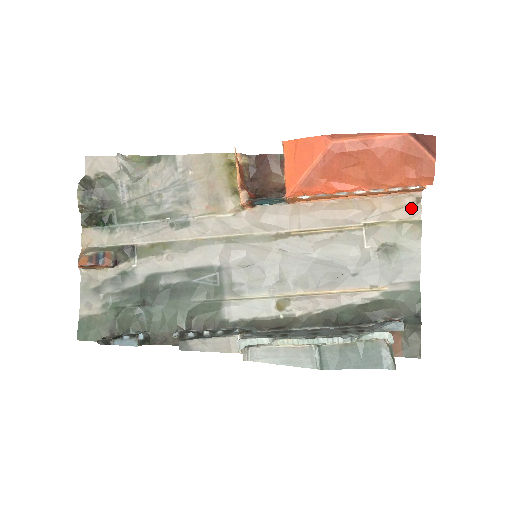
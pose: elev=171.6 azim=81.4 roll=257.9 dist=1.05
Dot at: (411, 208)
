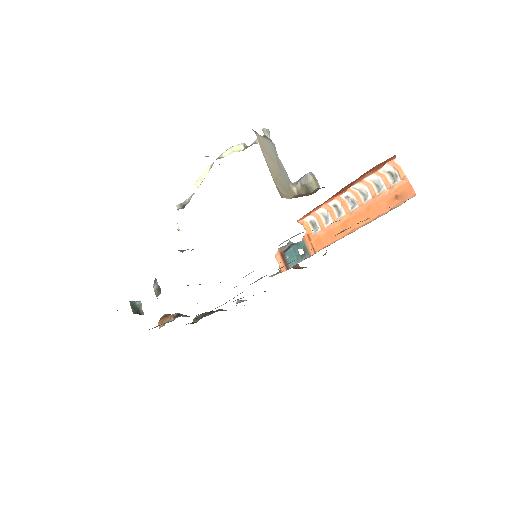
Dot at: occluded
